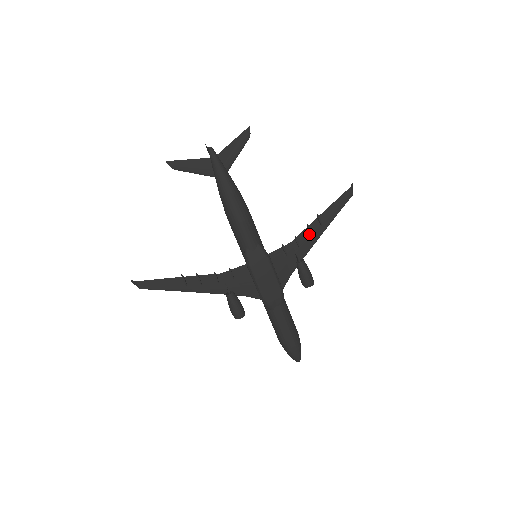
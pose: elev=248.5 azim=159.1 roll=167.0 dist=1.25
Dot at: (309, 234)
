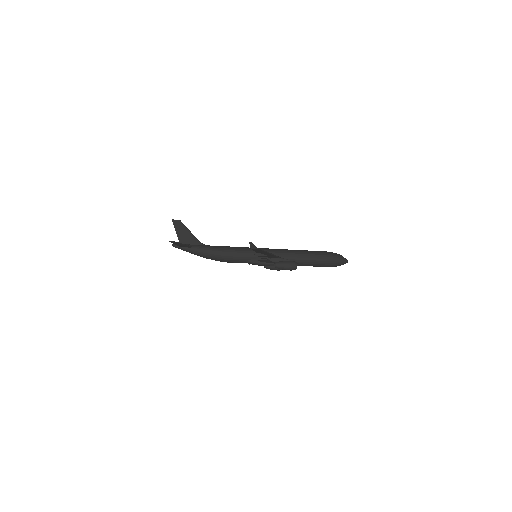
Dot at: (264, 255)
